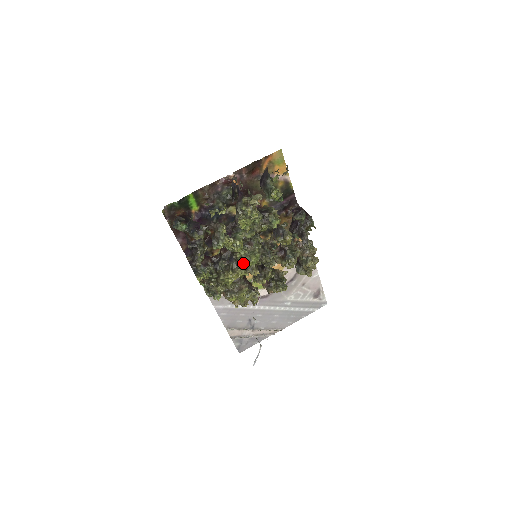
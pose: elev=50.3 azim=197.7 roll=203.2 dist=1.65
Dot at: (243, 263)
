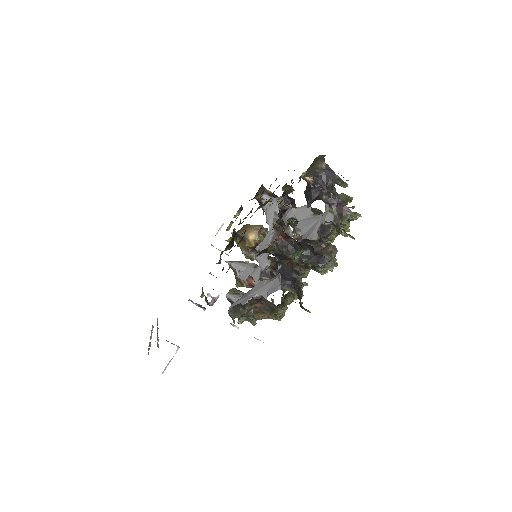
Dot at: occluded
